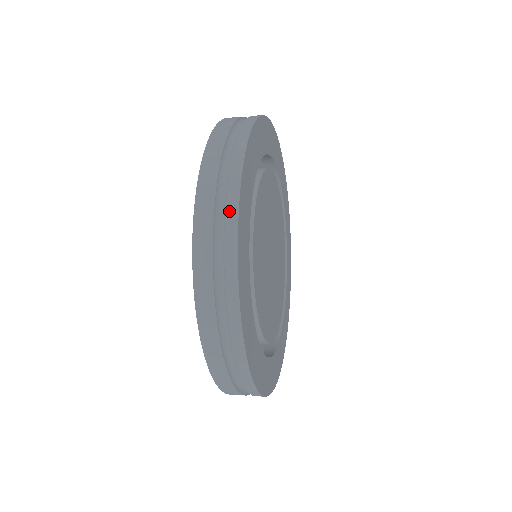
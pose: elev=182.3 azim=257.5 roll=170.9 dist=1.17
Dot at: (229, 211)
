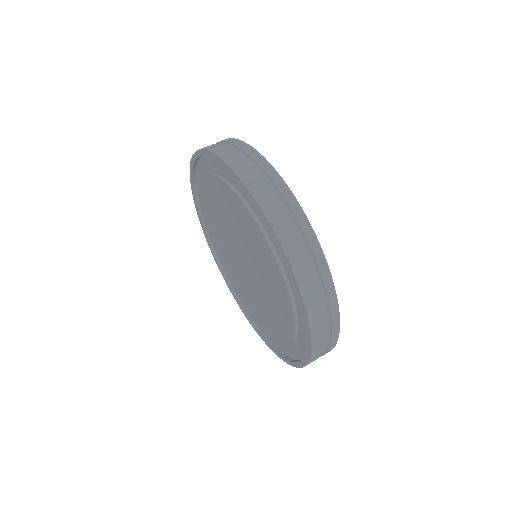
Dot at: (333, 342)
